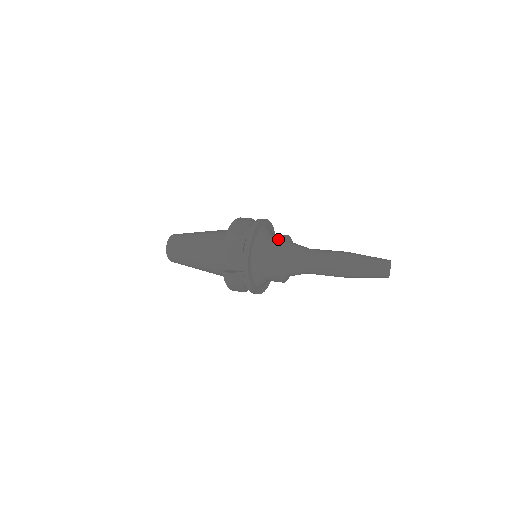
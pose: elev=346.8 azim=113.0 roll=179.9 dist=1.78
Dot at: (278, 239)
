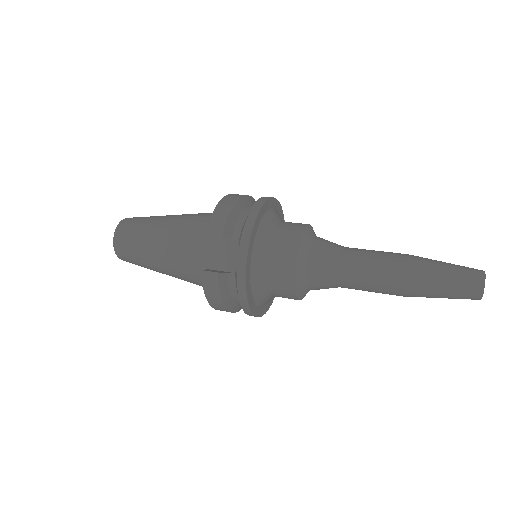
Dot at: (297, 226)
